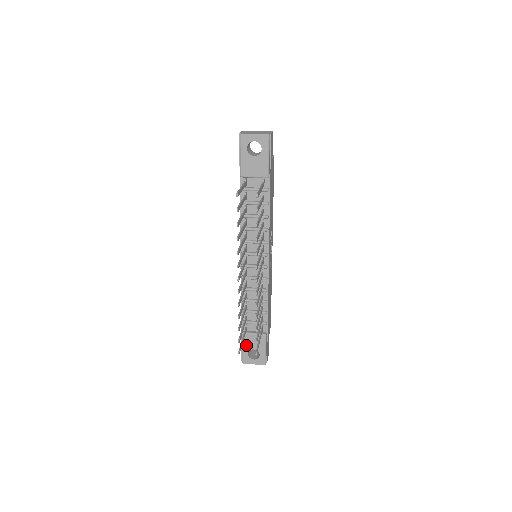
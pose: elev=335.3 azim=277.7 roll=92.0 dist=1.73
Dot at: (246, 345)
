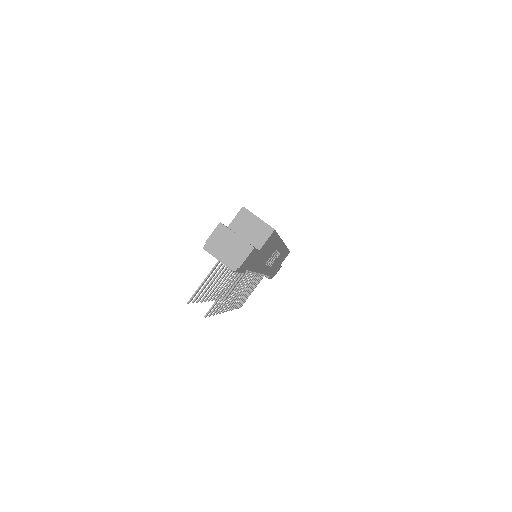
Dot at: occluded
